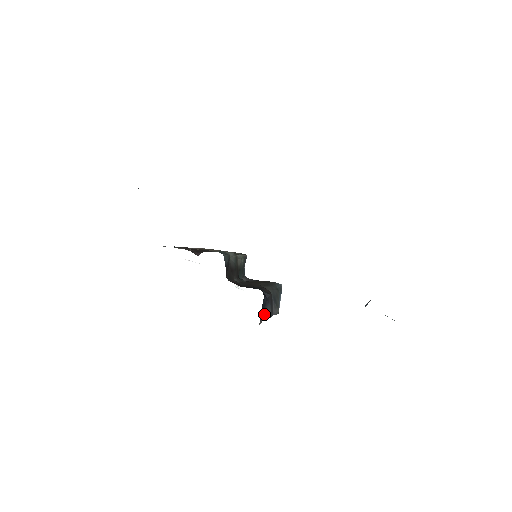
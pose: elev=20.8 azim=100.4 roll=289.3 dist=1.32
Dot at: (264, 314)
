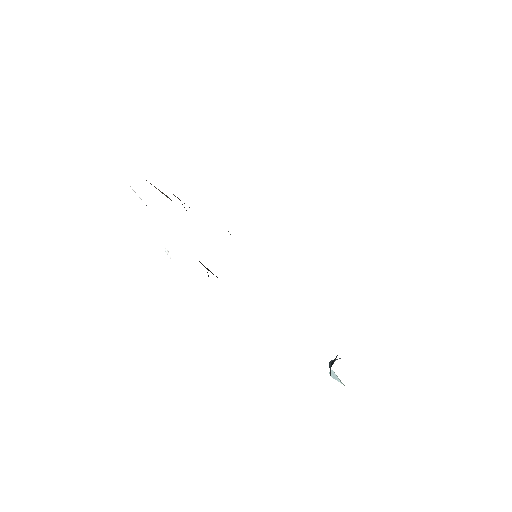
Dot at: occluded
